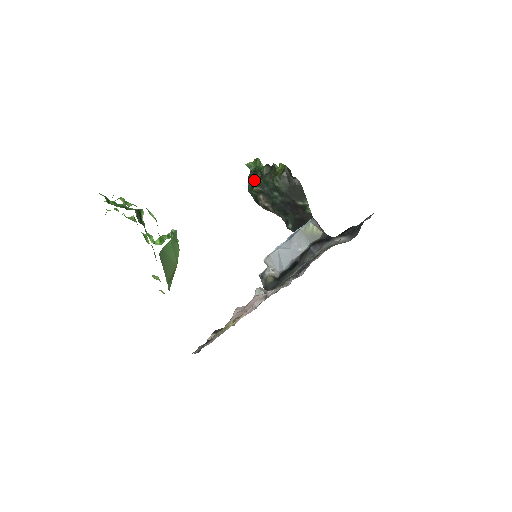
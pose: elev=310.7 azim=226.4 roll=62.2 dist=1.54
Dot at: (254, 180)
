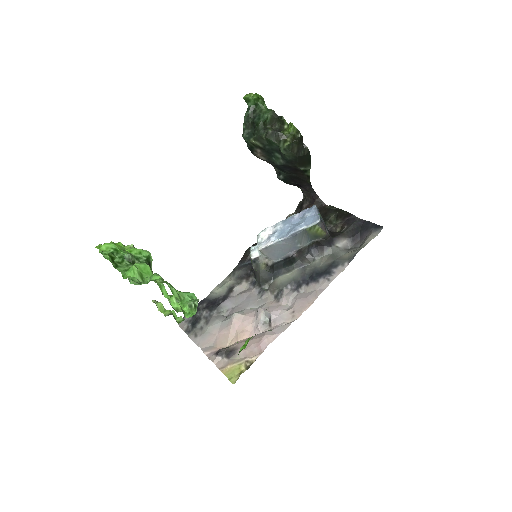
Dot at: (253, 126)
